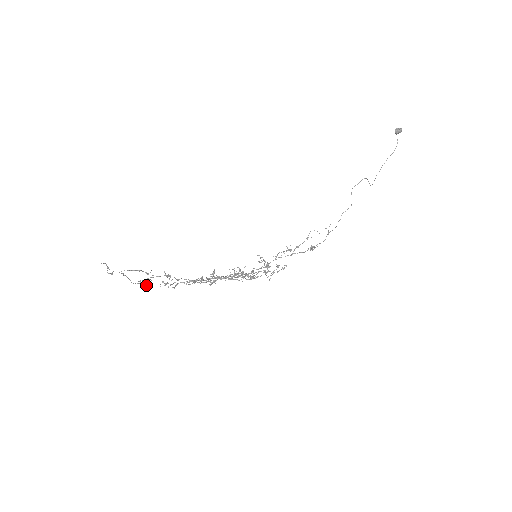
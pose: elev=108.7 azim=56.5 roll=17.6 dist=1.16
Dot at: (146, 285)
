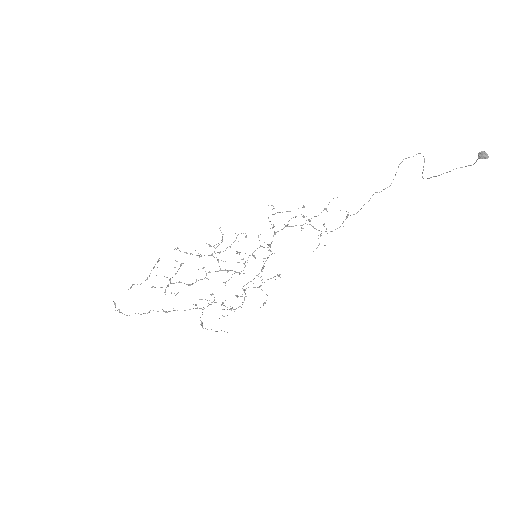
Dot at: occluded
